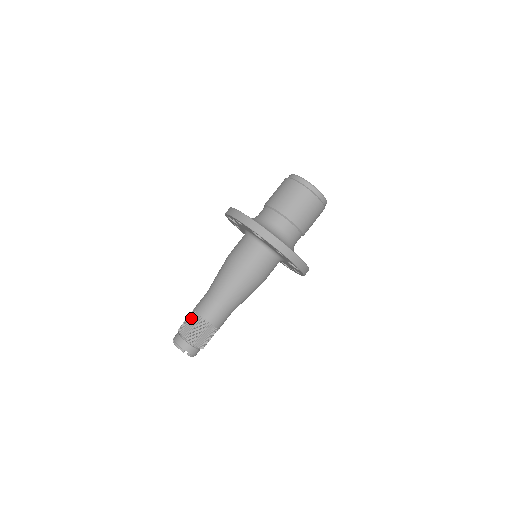
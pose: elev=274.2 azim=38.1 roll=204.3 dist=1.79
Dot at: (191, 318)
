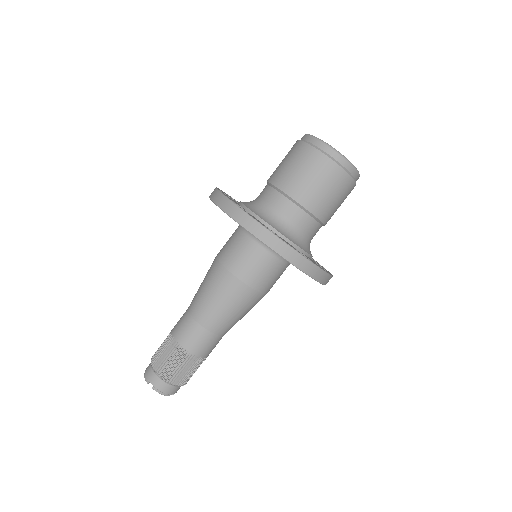
Dot at: (177, 358)
